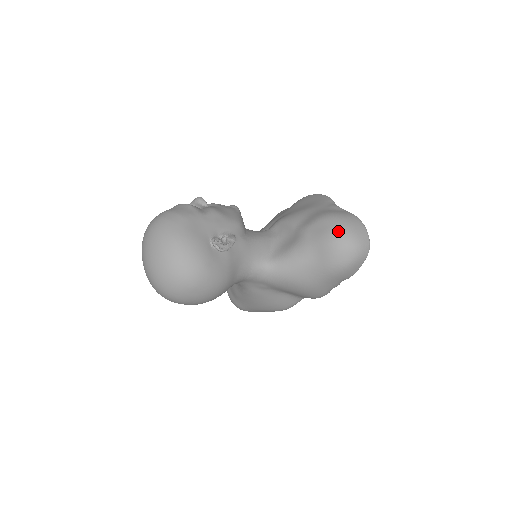
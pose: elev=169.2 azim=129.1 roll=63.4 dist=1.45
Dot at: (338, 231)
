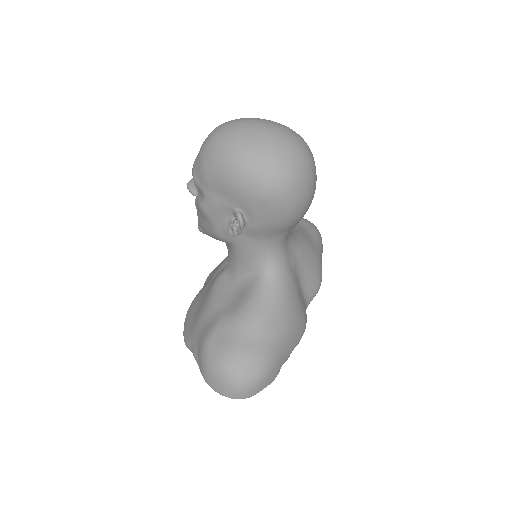
Dot at: occluded
